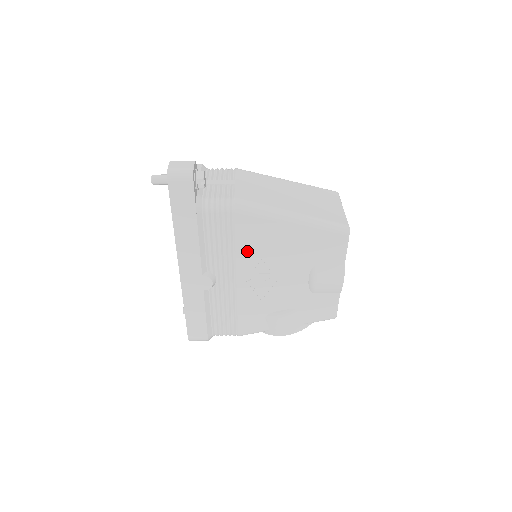
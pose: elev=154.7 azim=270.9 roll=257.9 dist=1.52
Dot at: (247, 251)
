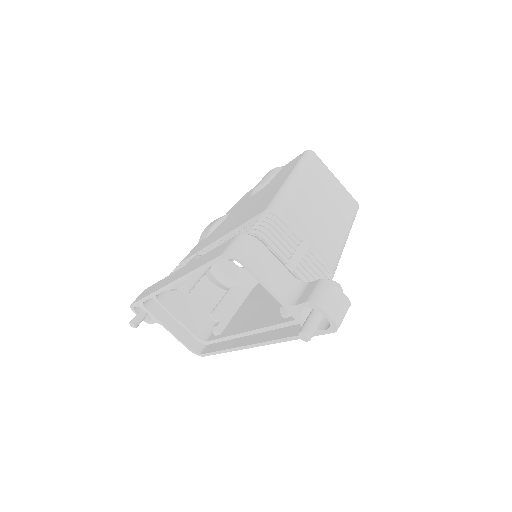
Dot at: occluded
